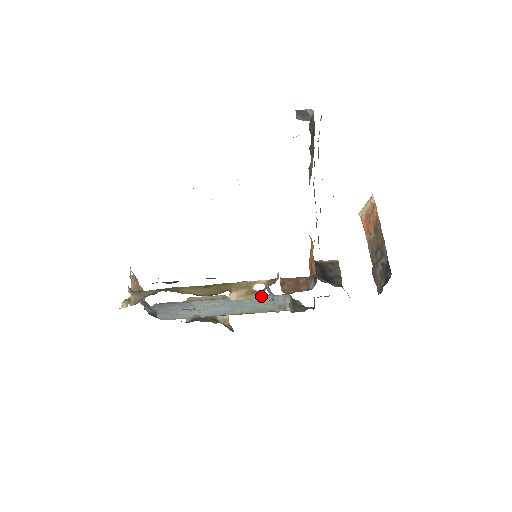
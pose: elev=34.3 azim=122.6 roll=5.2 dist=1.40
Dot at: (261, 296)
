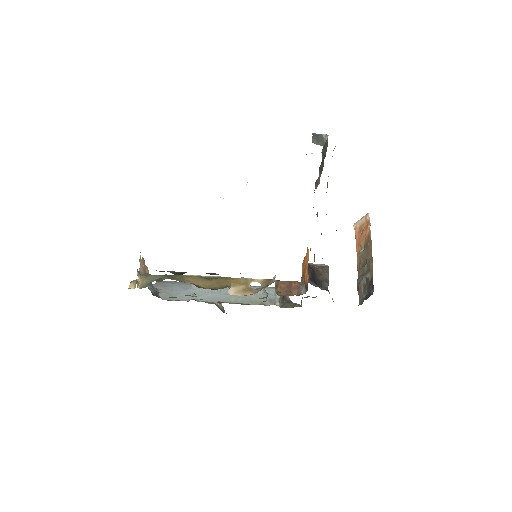
Dot at: (254, 287)
